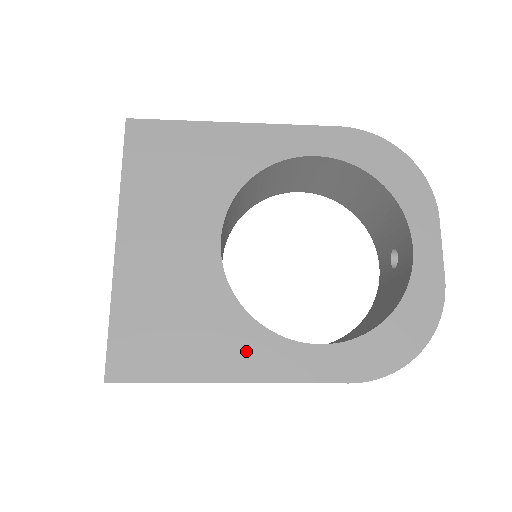
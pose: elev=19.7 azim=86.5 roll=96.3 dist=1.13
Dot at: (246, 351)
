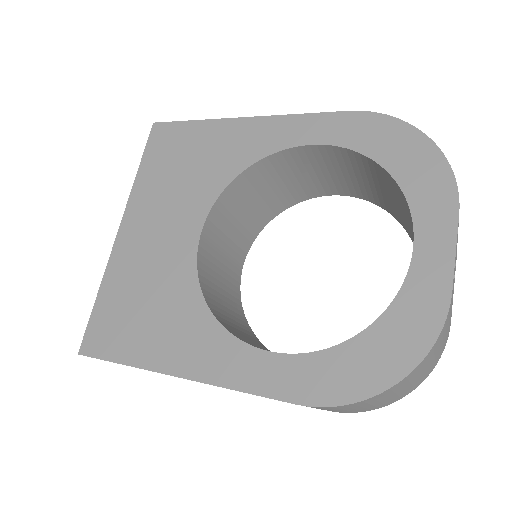
Dot at: (197, 346)
